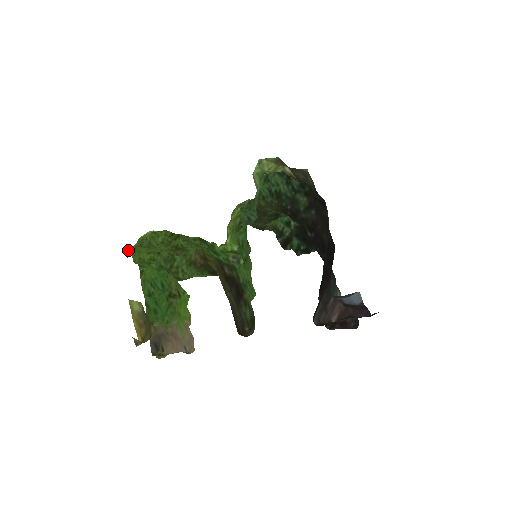
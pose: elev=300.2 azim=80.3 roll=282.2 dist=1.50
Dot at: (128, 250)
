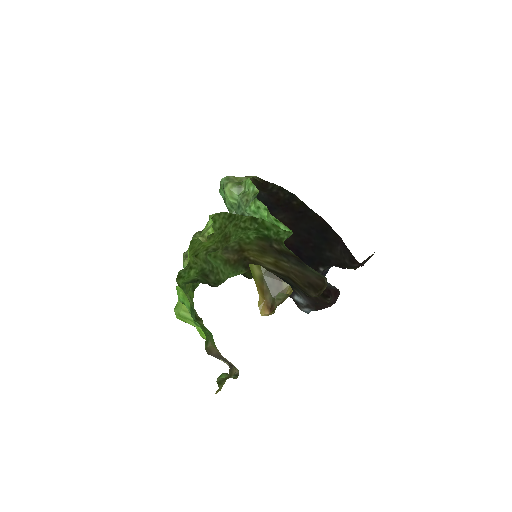
Dot at: (195, 238)
